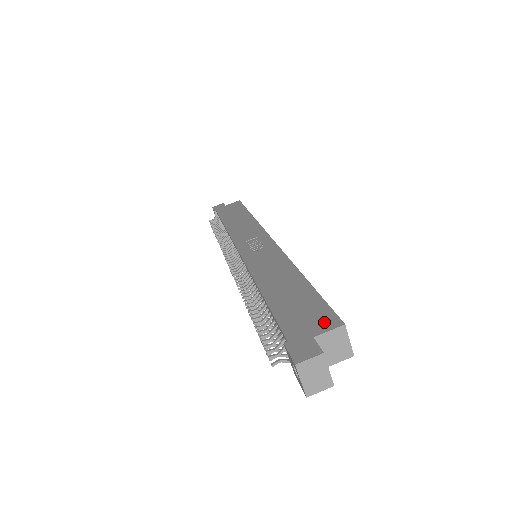
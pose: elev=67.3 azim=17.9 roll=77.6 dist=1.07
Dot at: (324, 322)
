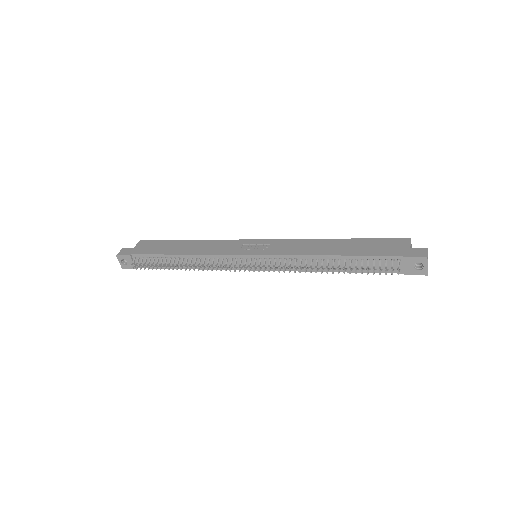
Dot at: (401, 243)
